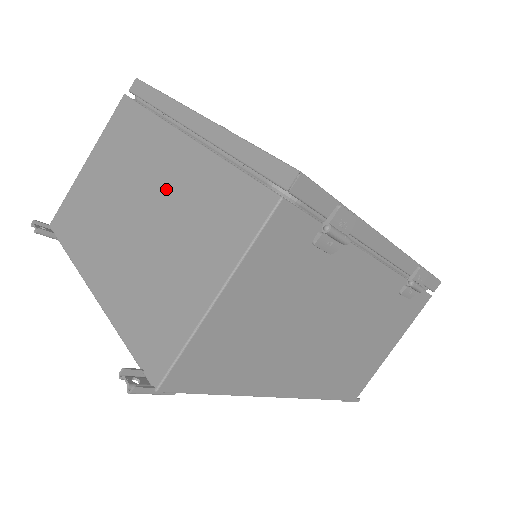
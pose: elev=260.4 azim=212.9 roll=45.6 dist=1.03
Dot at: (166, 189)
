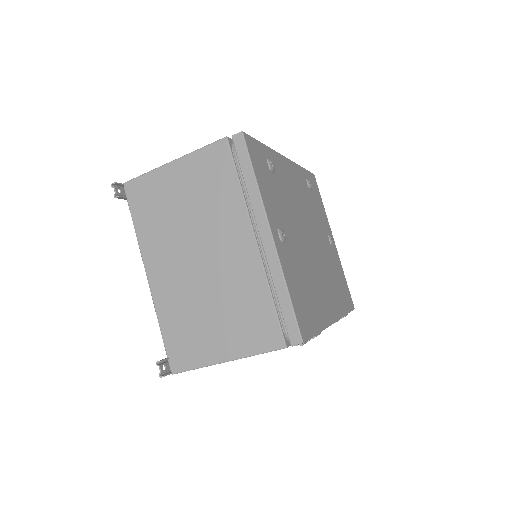
Dot at: (226, 265)
